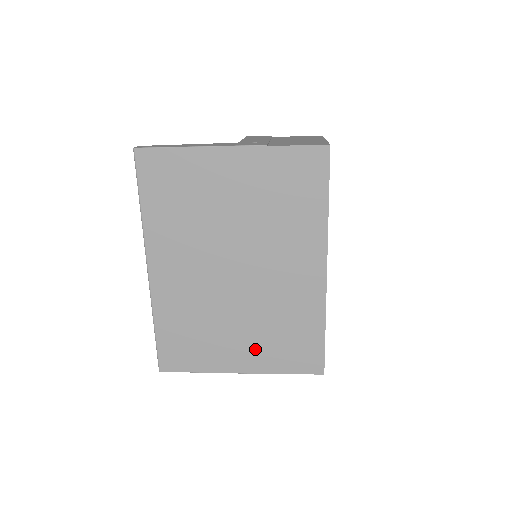
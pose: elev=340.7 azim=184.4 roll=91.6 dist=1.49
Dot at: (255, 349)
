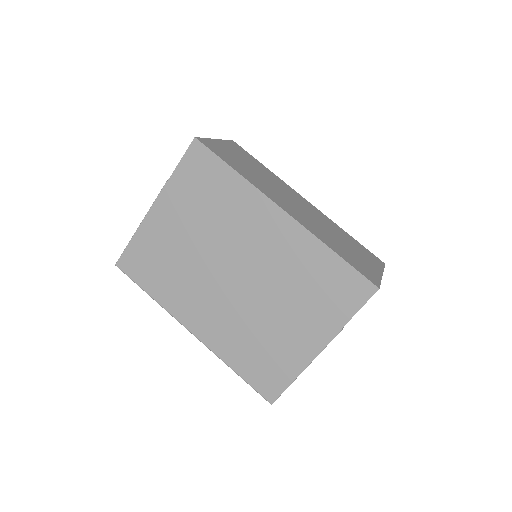
Dot at: (309, 321)
